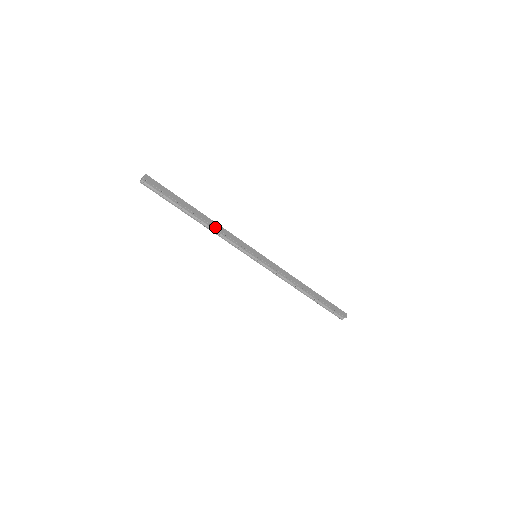
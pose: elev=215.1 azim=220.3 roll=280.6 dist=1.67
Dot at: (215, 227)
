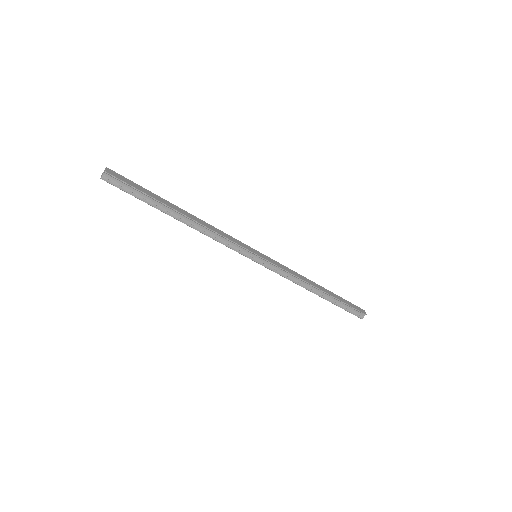
Dot at: (204, 225)
